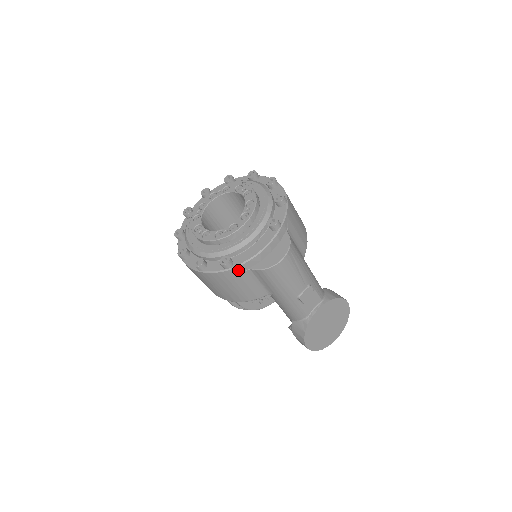
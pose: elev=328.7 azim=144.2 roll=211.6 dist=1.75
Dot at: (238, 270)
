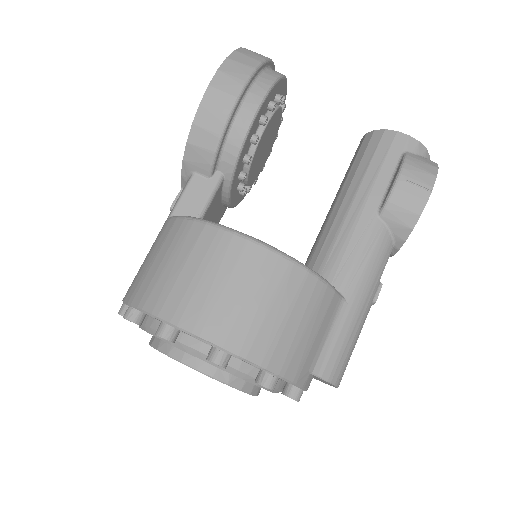
Dot at: occluded
